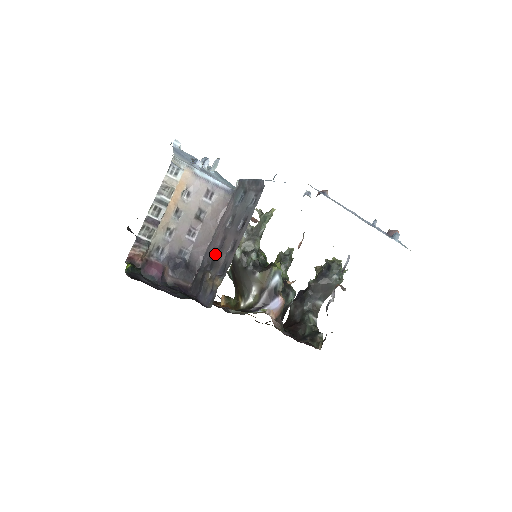
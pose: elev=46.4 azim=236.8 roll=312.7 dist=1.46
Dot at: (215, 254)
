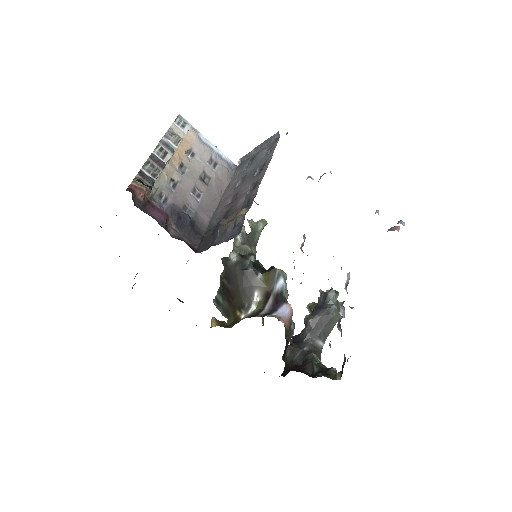
Dot at: (227, 209)
